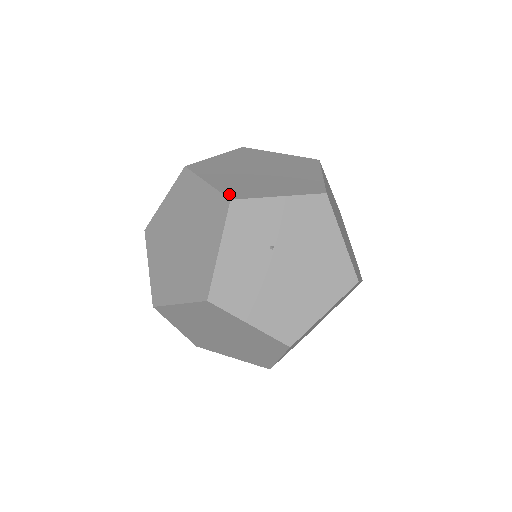
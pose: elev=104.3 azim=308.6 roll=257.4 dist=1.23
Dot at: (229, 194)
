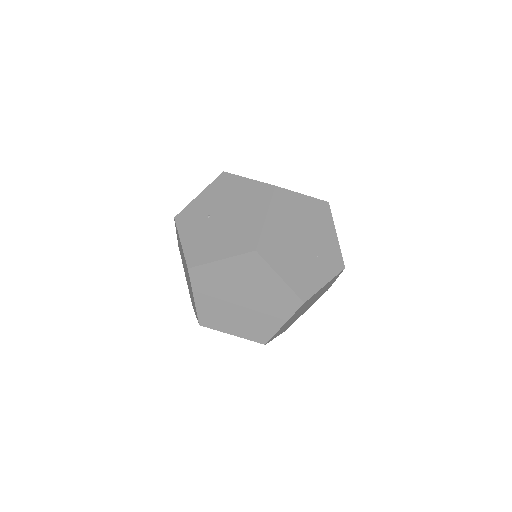
Dot at: occluded
